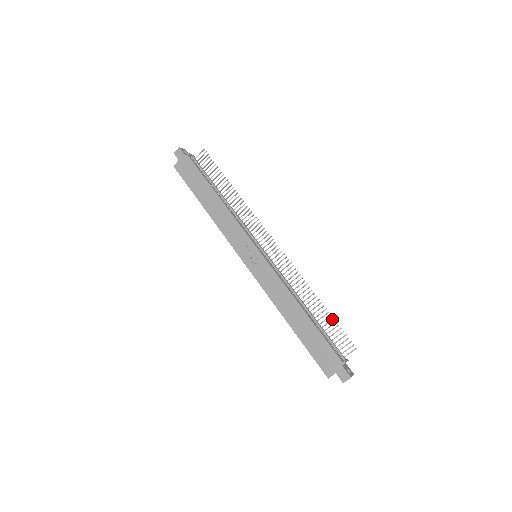
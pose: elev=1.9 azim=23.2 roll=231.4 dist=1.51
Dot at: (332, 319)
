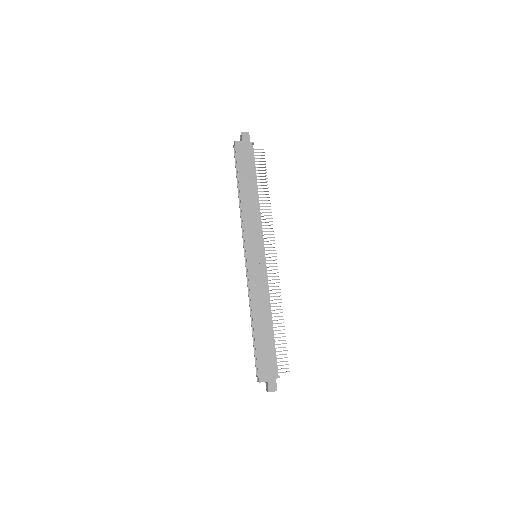
Dot at: (285, 340)
